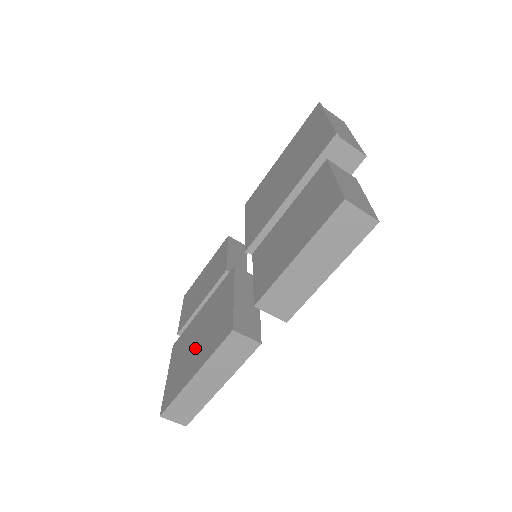
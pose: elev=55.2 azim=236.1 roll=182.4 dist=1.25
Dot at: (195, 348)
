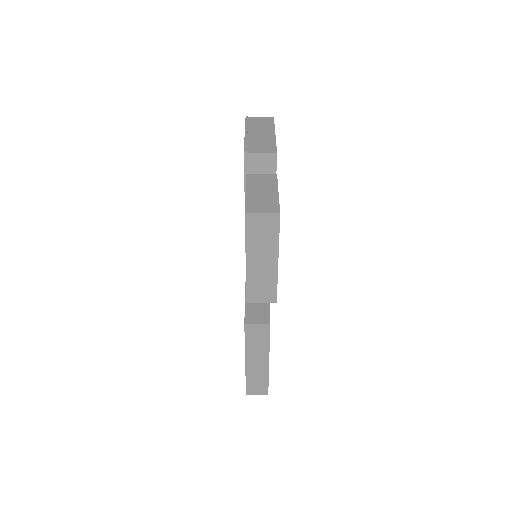
Dot at: occluded
